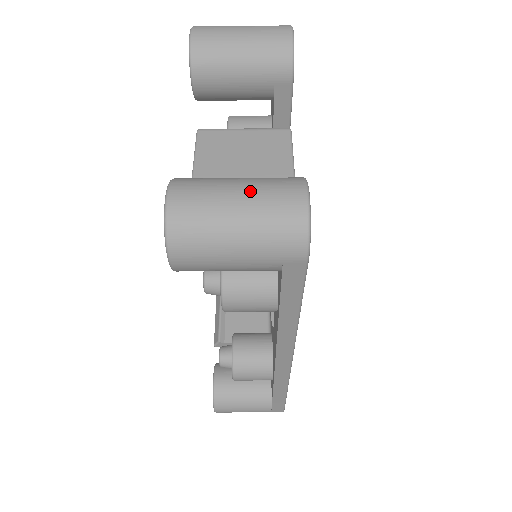
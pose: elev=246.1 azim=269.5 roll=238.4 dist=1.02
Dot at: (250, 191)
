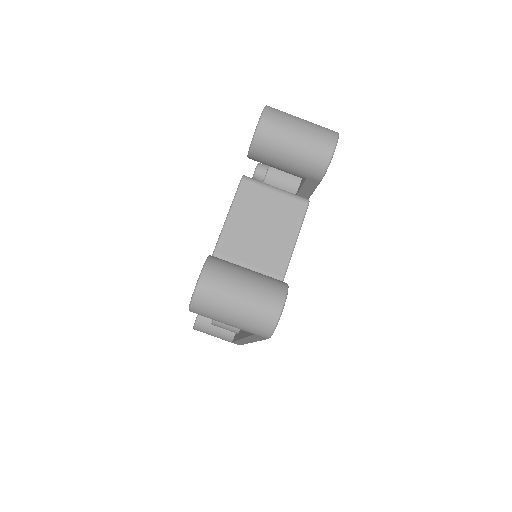
Dot at: (249, 294)
